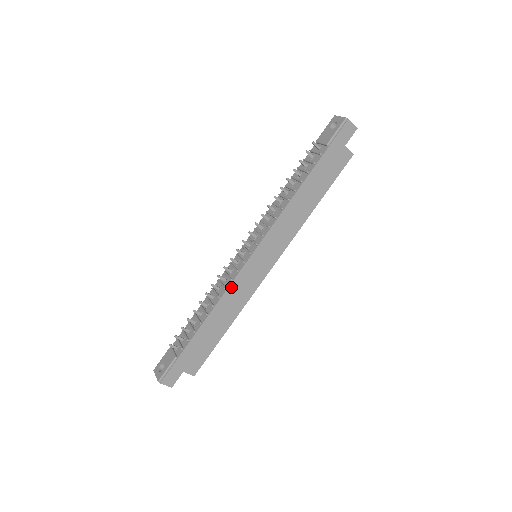
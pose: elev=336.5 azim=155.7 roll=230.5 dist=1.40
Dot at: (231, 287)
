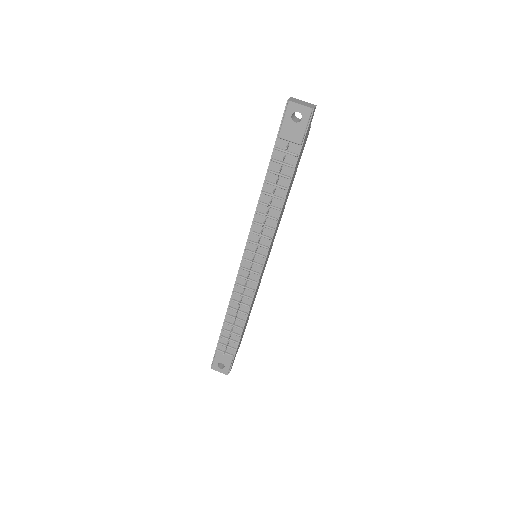
Dot at: occluded
